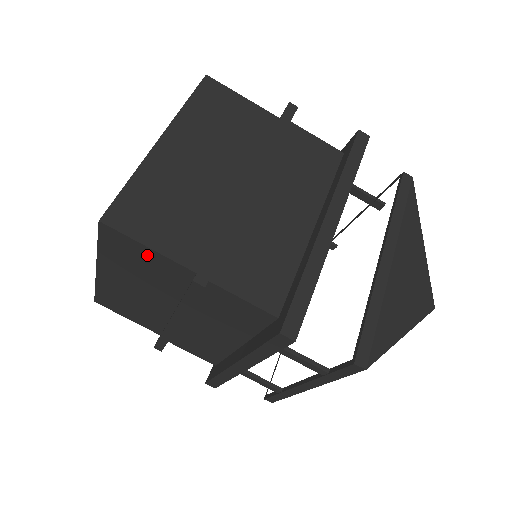
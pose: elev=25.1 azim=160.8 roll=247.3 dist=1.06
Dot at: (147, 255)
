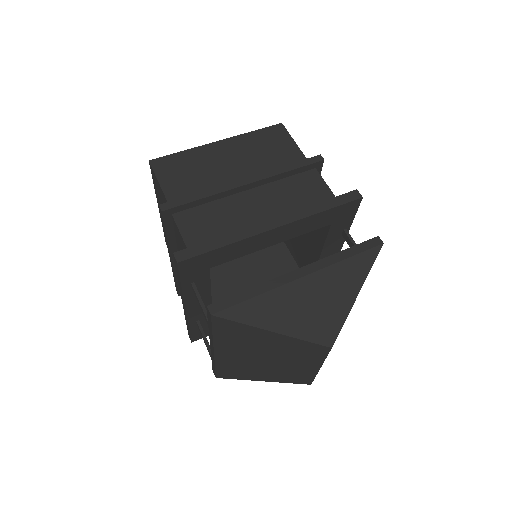
Dot at: (161, 191)
